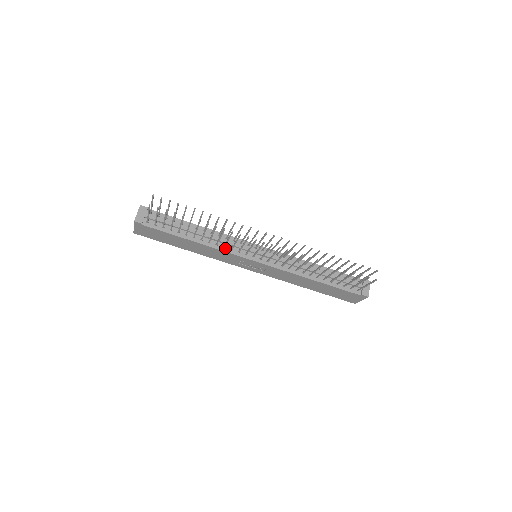
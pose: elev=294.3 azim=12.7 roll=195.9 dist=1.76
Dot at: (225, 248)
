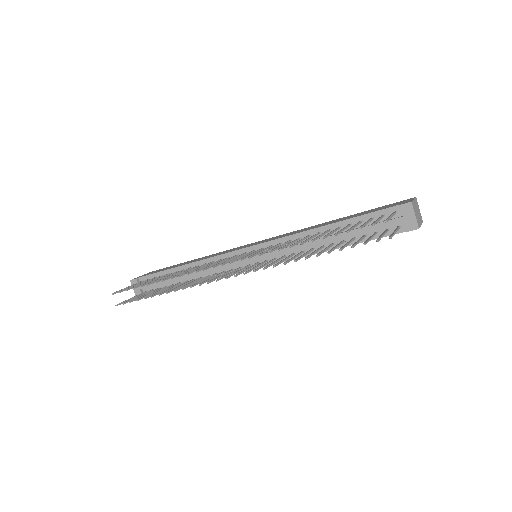
Dot at: occluded
